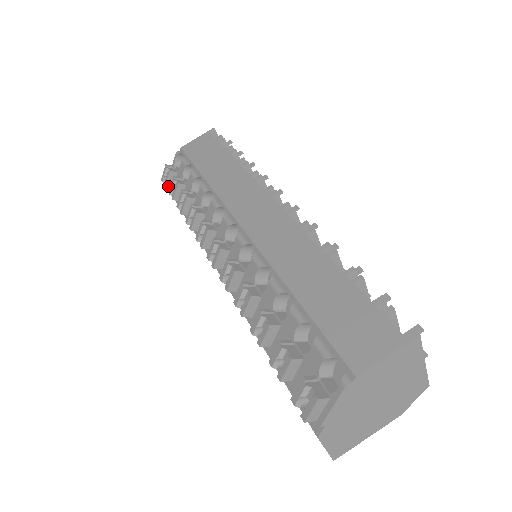
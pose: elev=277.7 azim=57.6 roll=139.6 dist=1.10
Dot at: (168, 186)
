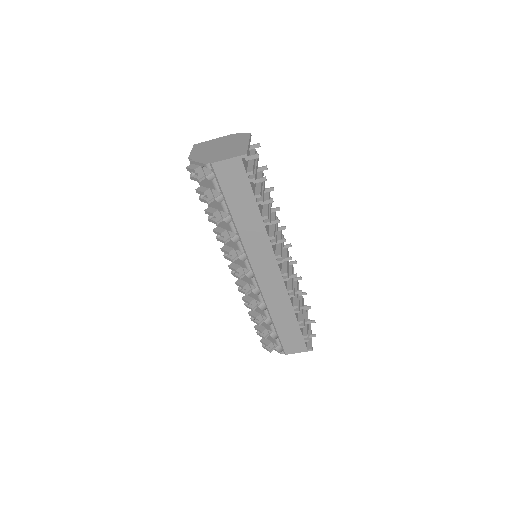
Dot at: occluded
